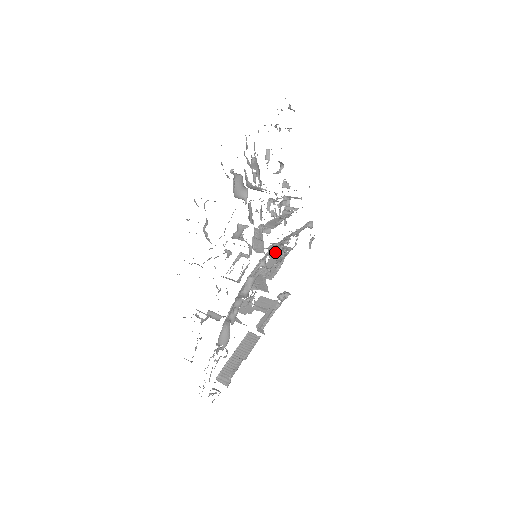
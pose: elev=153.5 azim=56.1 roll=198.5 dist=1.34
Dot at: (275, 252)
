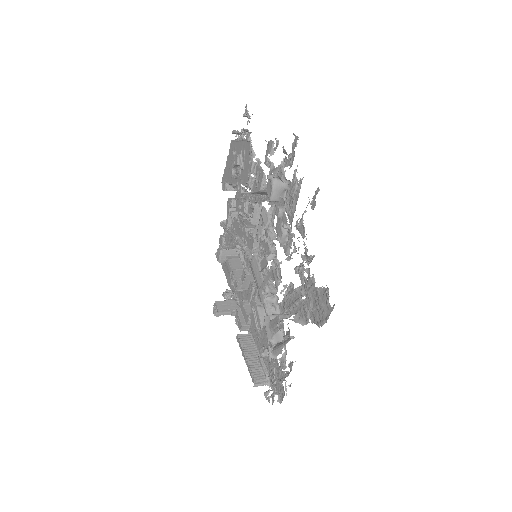
Dot at: (228, 254)
